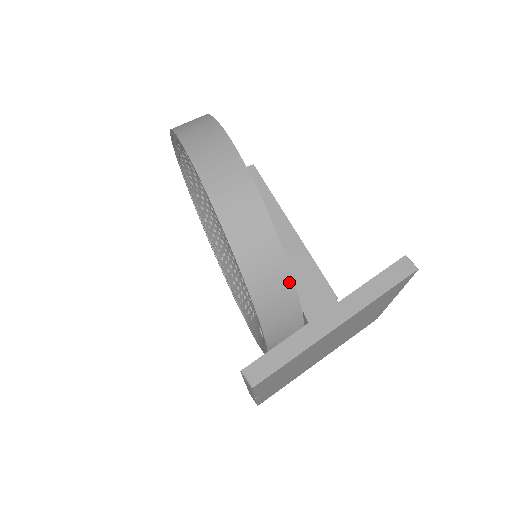
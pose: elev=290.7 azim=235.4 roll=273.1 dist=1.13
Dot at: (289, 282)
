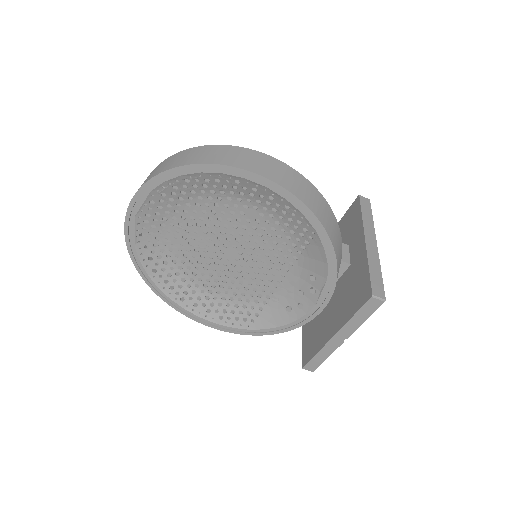
Dot at: (339, 233)
